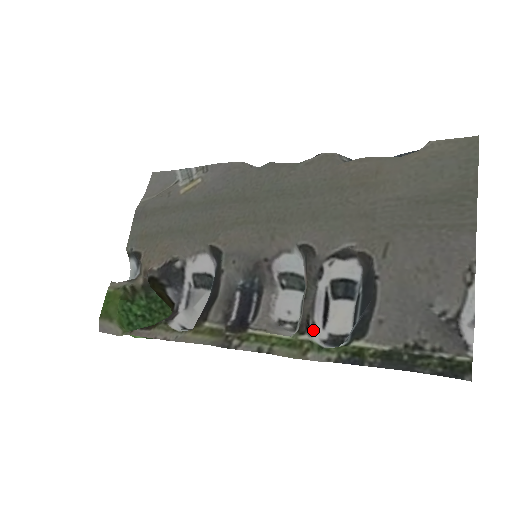
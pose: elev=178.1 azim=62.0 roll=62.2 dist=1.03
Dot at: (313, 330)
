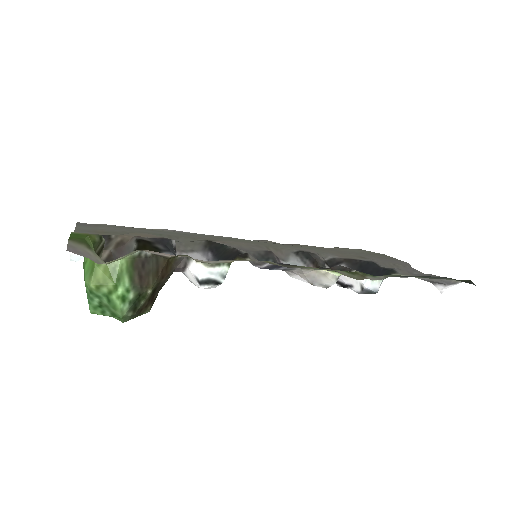
Dot at: occluded
